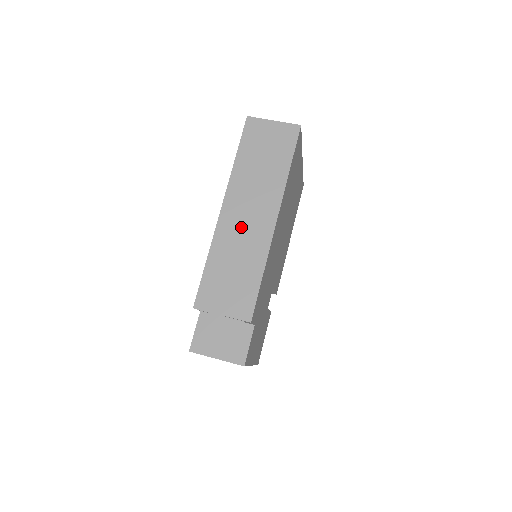
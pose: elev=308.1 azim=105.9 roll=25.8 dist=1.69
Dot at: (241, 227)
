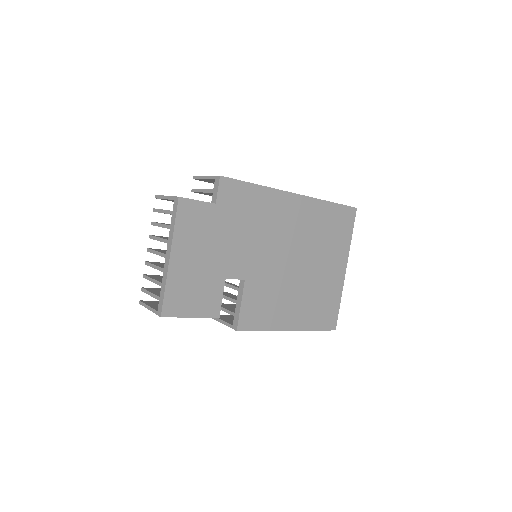
Dot at: occluded
